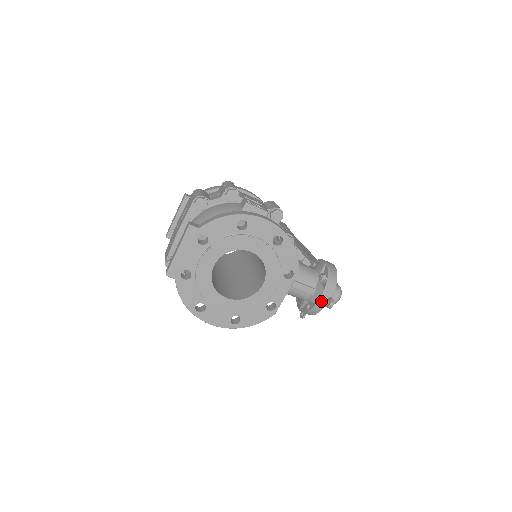
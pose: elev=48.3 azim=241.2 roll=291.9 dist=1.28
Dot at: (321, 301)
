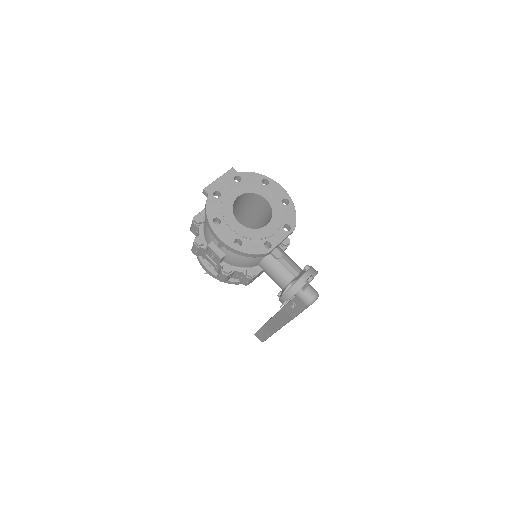
Dot at: (303, 277)
